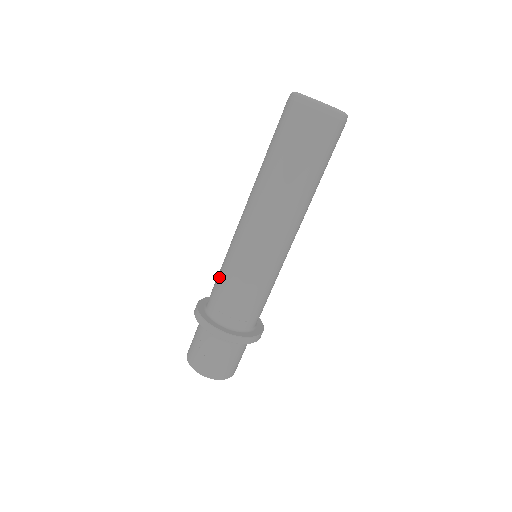
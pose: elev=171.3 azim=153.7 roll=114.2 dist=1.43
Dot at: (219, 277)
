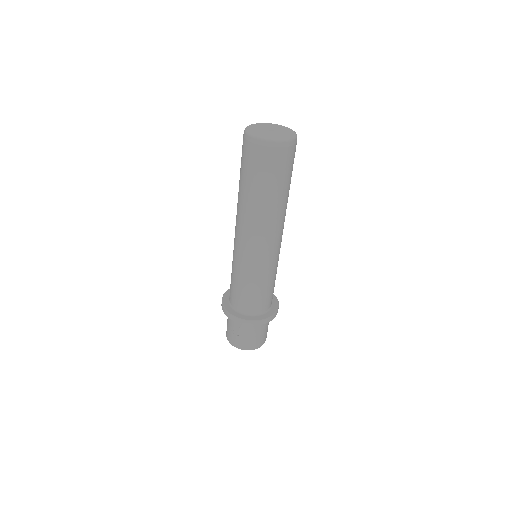
Dot at: (231, 277)
